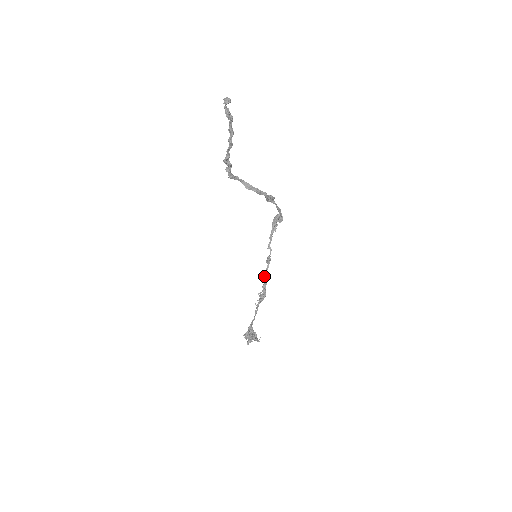
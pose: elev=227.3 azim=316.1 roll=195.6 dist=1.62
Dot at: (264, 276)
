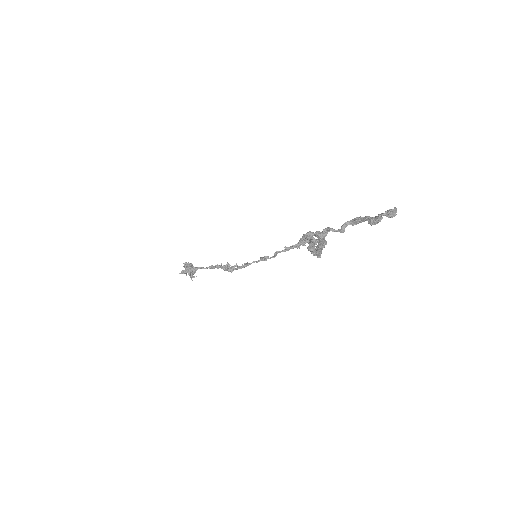
Dot at: (246, 264)
